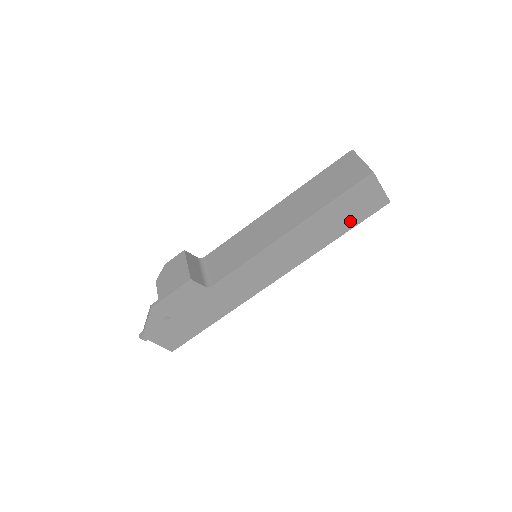
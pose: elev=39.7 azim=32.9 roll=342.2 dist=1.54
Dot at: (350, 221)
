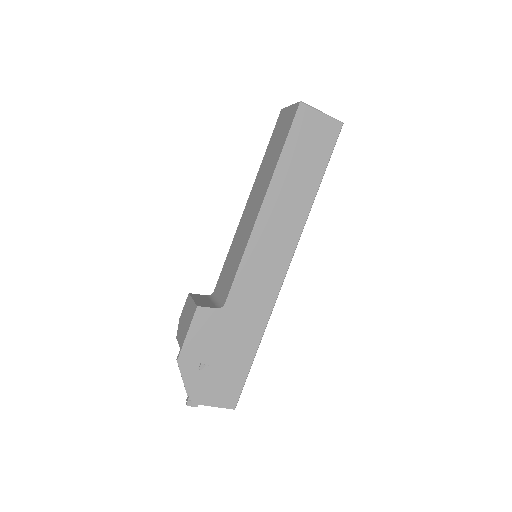
Dot at: (317, 163)
